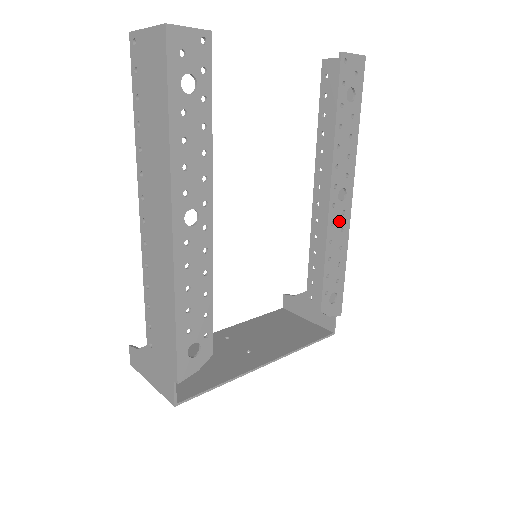
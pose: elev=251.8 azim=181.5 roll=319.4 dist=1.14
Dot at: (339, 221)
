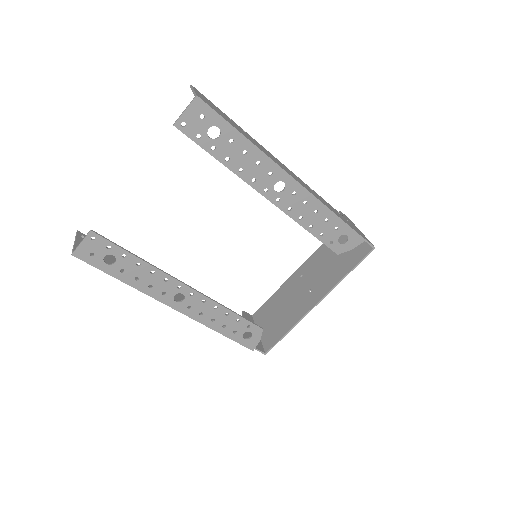
Dot at: (295, 201)
